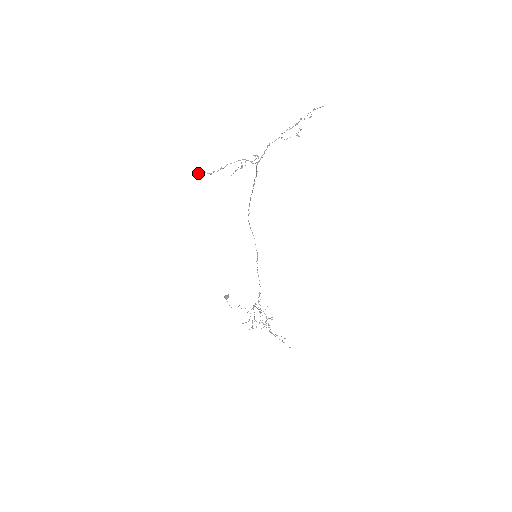
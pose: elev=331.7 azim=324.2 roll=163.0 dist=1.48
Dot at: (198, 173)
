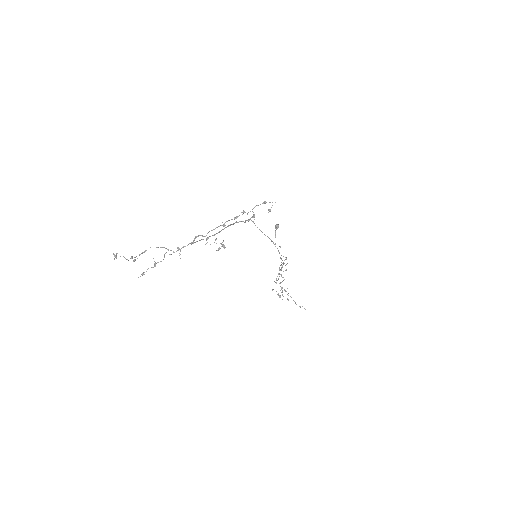
Dot at: (115, 256)
